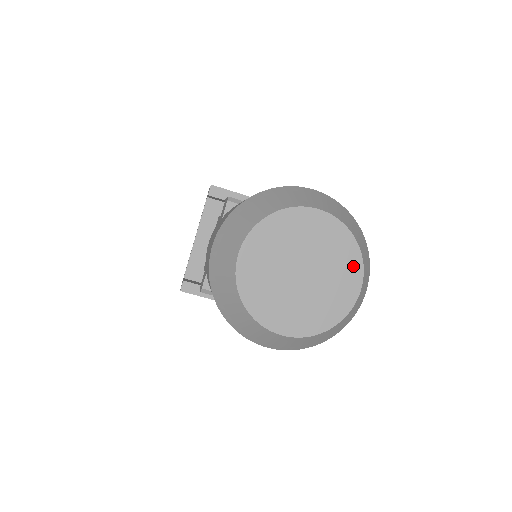
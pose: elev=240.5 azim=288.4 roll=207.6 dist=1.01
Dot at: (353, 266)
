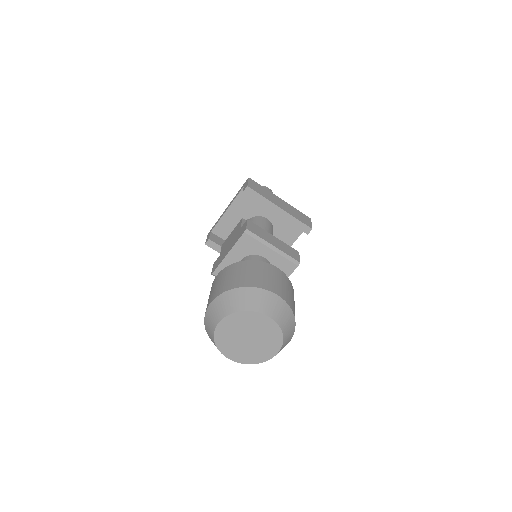
Dot at: (277, 344)
